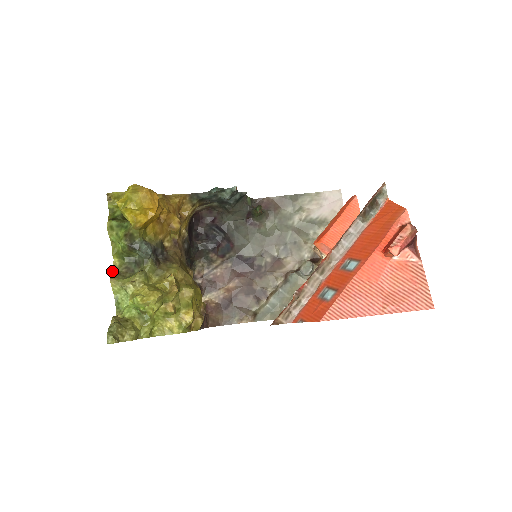
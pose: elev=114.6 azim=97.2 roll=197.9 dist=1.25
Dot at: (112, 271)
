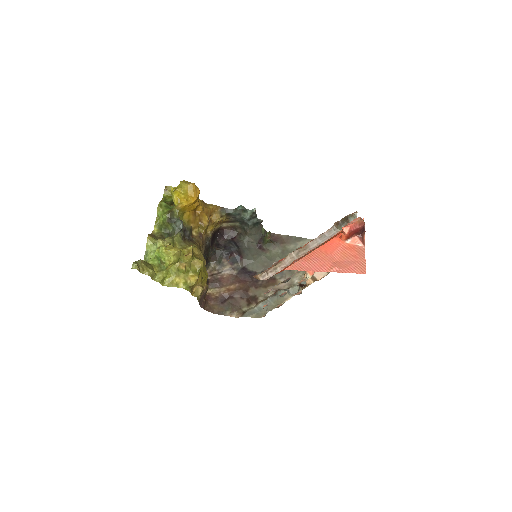
Dot at: (151, 233)
